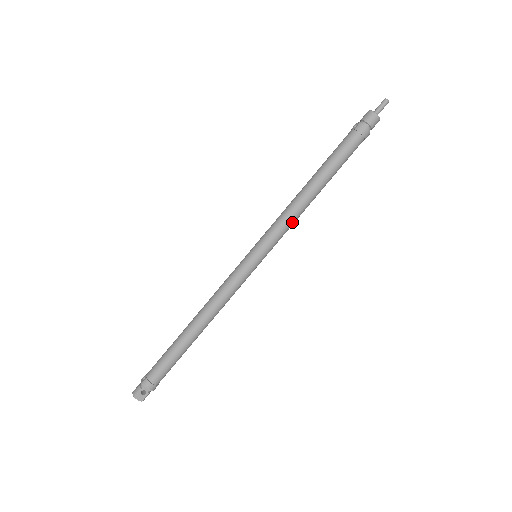
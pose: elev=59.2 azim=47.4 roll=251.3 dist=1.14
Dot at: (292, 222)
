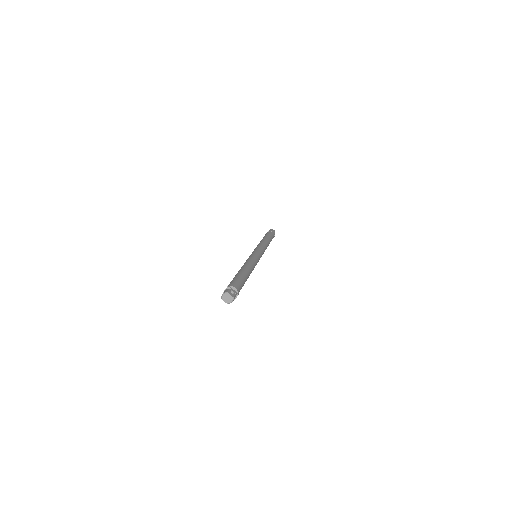
Dot at: (265, 247)
